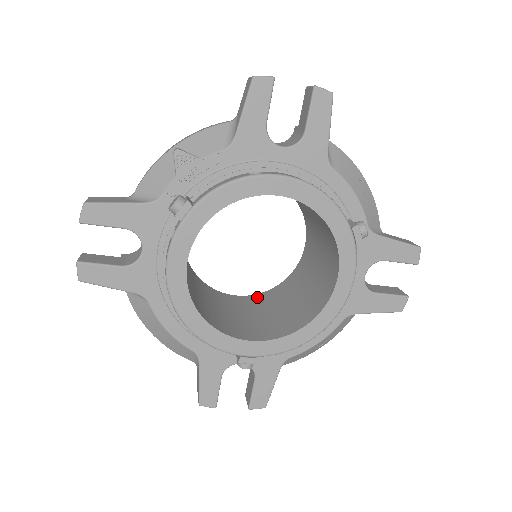
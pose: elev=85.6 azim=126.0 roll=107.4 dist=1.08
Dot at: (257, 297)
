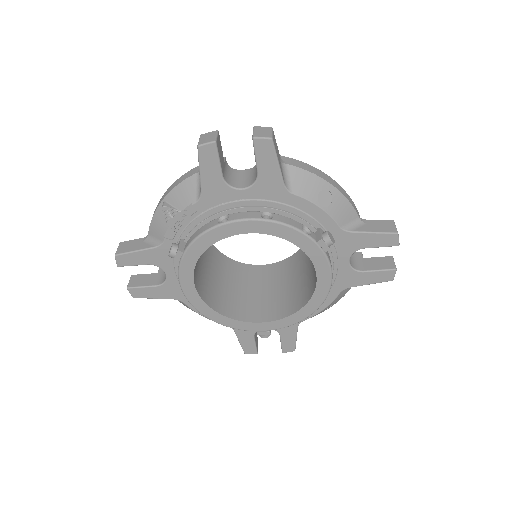
Dot at: (279, 266)
